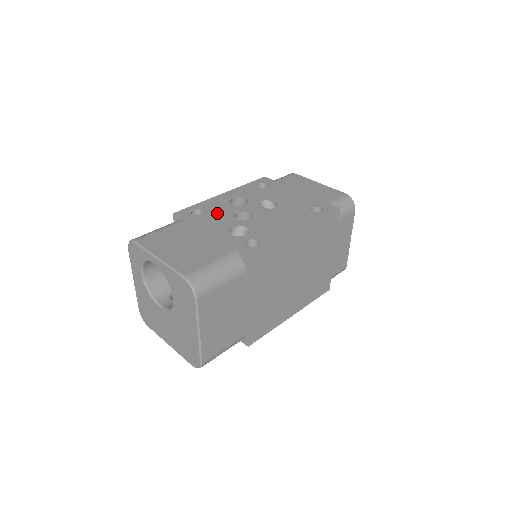
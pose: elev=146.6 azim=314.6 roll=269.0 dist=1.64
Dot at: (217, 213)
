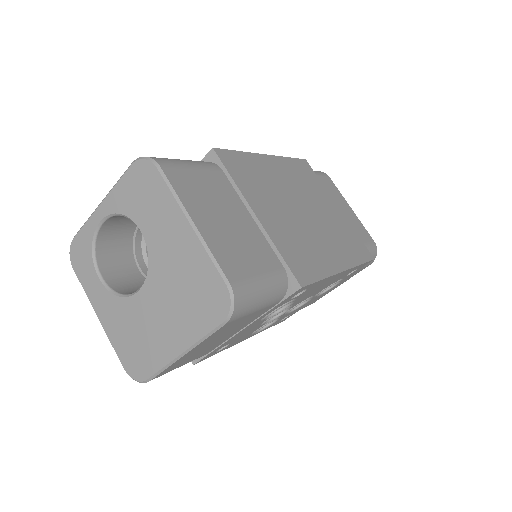
Dot at: occluded
